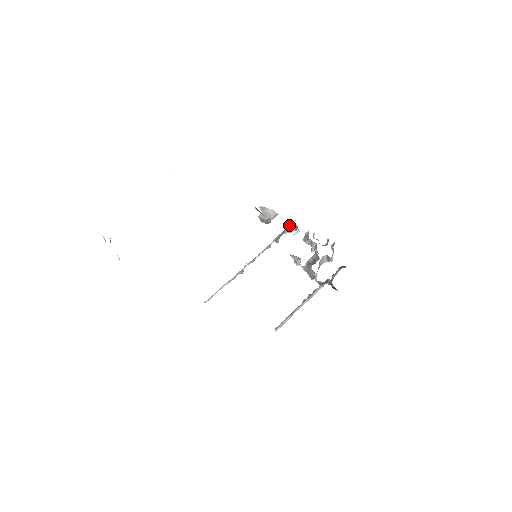
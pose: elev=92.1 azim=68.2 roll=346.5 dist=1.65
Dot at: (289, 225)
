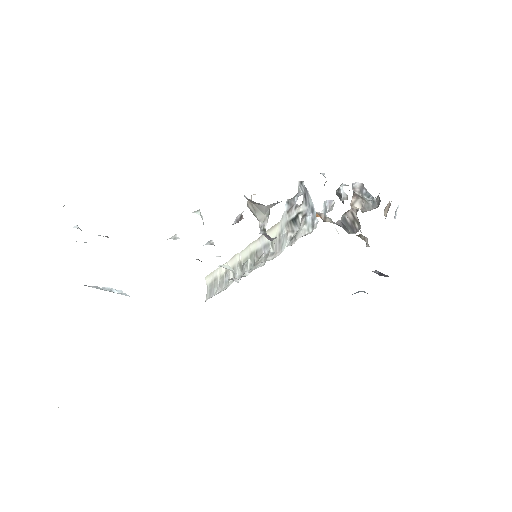
Dot at: (305, 198)
